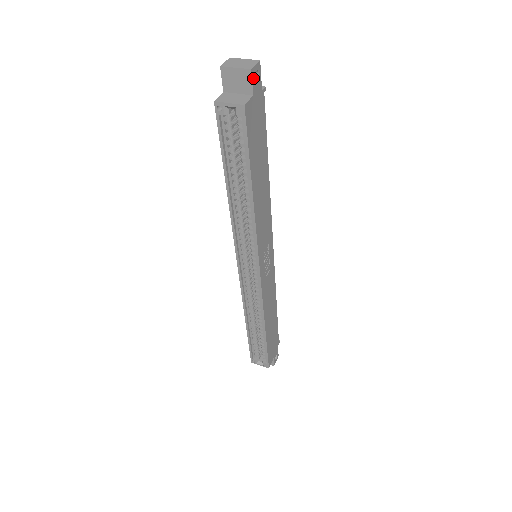
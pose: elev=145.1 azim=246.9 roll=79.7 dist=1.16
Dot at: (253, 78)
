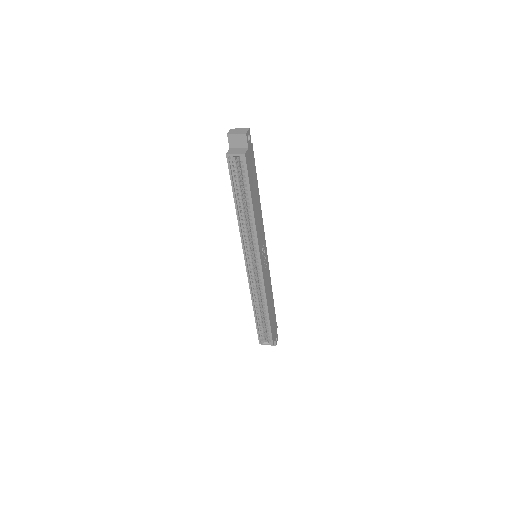
Dot at: (247, 138)
